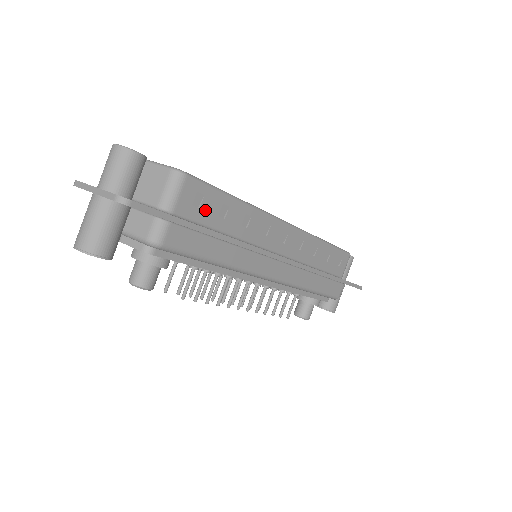
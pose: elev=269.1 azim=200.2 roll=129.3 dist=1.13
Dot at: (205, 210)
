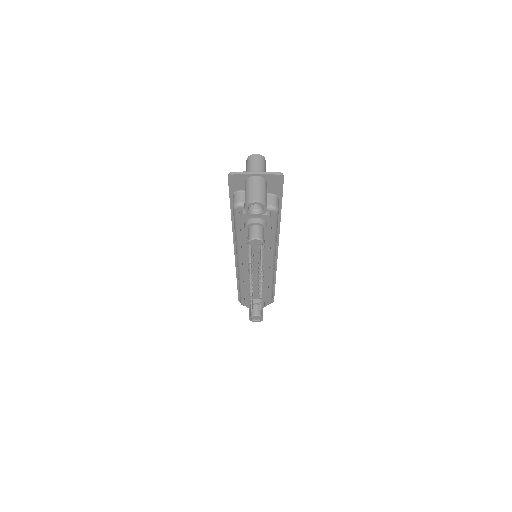
Dot at: occluded
